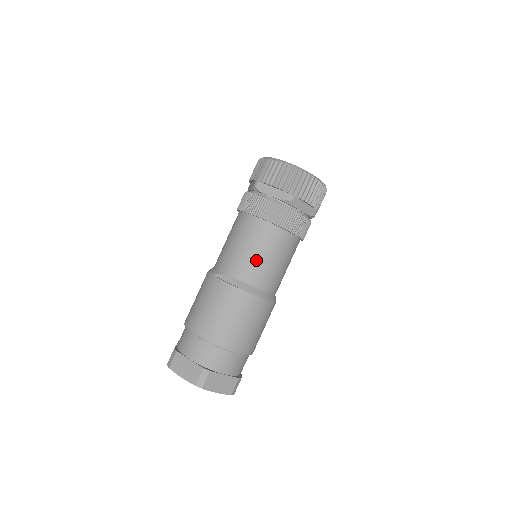
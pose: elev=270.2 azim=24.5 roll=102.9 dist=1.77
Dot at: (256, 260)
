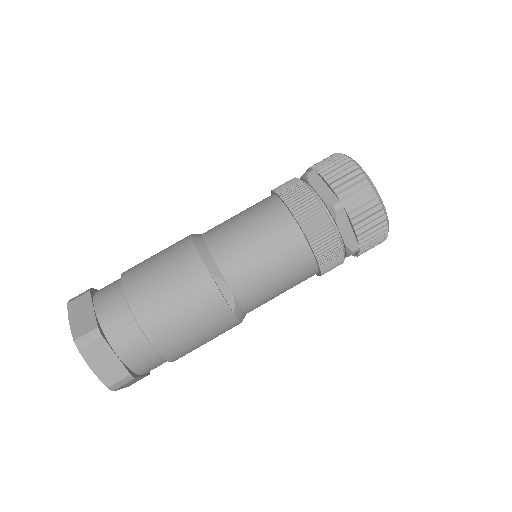
Dot at: (271, 290)
